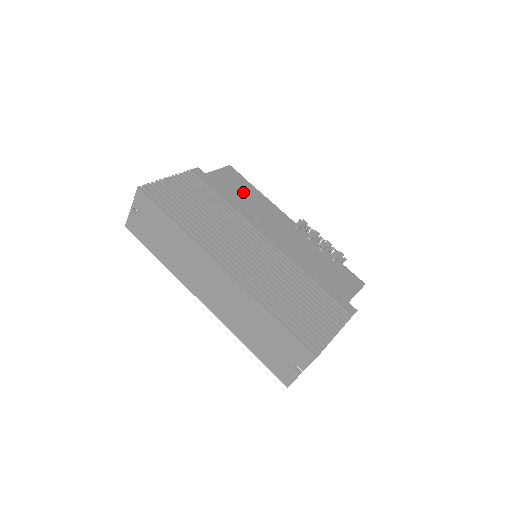
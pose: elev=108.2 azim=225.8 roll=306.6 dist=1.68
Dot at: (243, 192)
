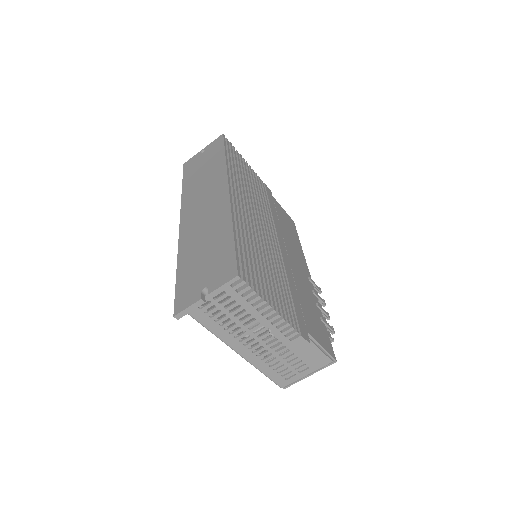
Dot at: (289, 228)
